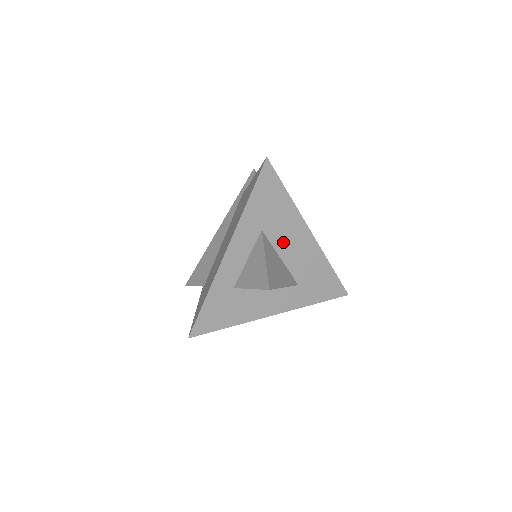
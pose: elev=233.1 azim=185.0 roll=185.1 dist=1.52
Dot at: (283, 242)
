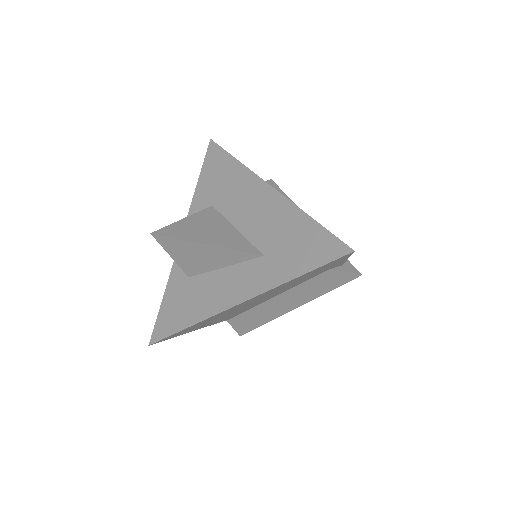
Dot at: (237, 209)
